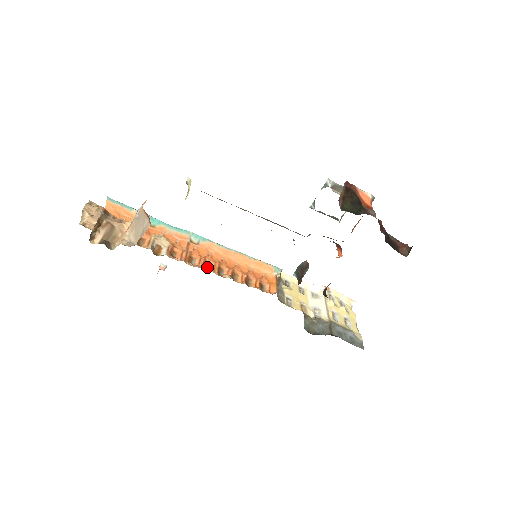
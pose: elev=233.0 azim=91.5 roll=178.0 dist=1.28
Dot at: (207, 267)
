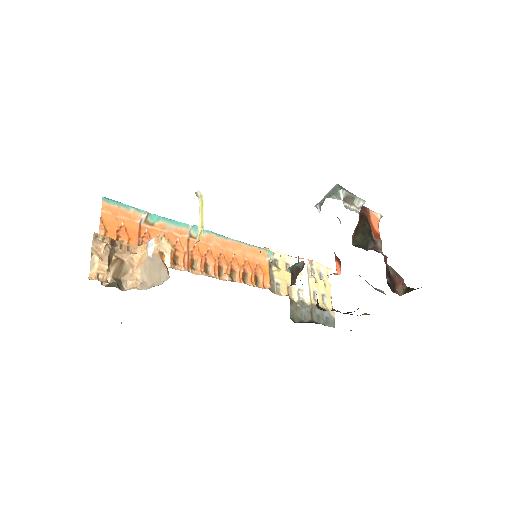
Dot at: (207, 268)
